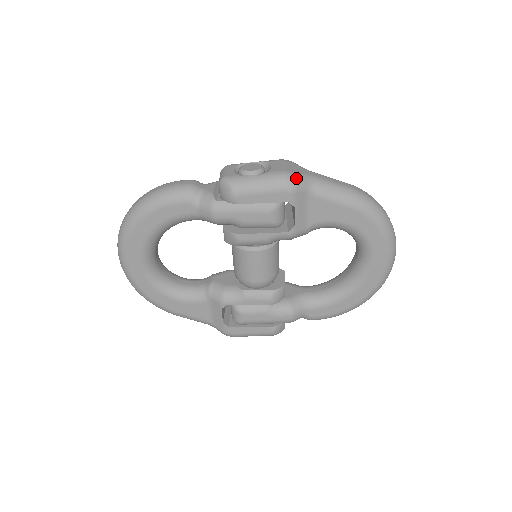
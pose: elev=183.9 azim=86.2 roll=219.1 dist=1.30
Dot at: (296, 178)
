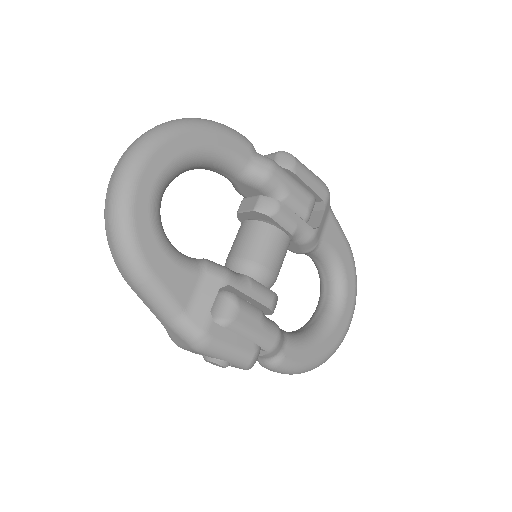
Dot at: occluded
